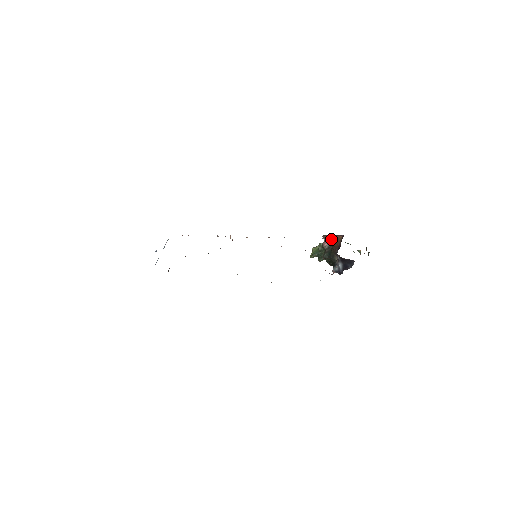
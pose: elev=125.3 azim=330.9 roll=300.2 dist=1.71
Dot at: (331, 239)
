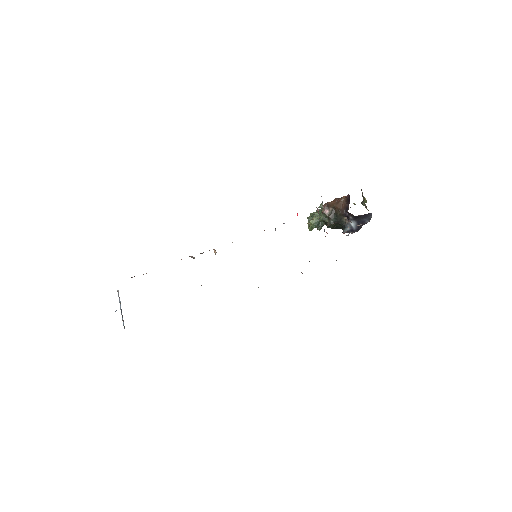
Dot at: (333, 204)
